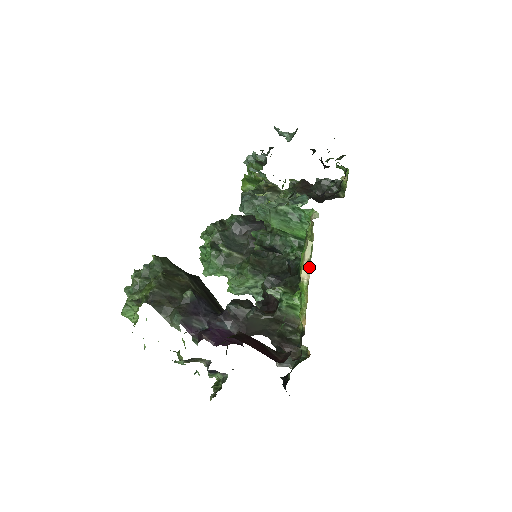
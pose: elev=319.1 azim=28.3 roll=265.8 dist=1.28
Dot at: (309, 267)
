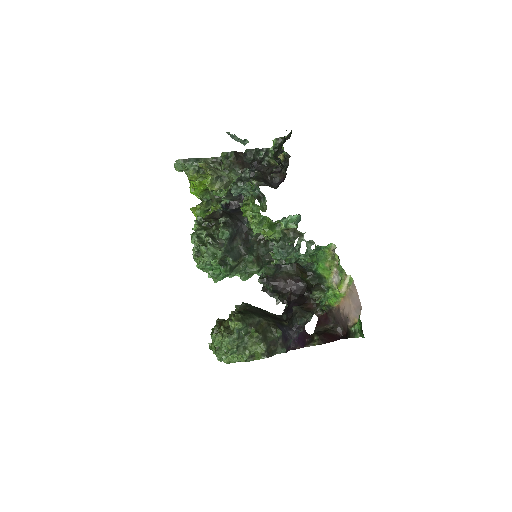
Dot at: (347, 287)
